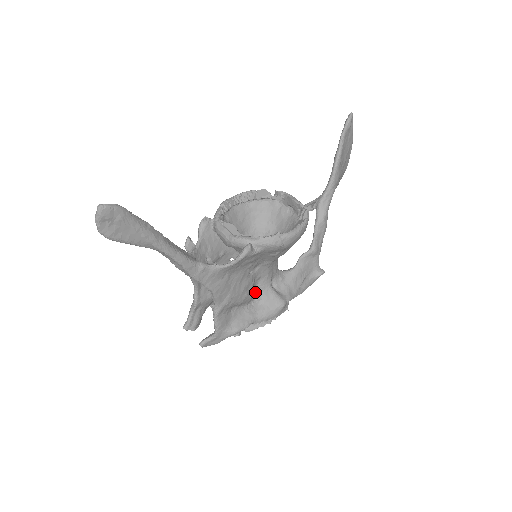
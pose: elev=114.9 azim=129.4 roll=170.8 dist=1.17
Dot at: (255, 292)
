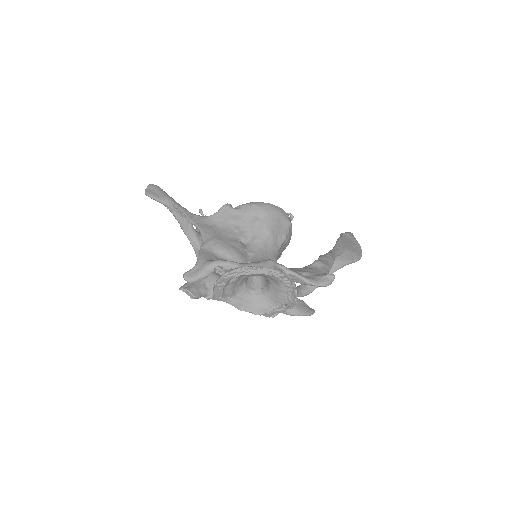
Dot at: occluded
